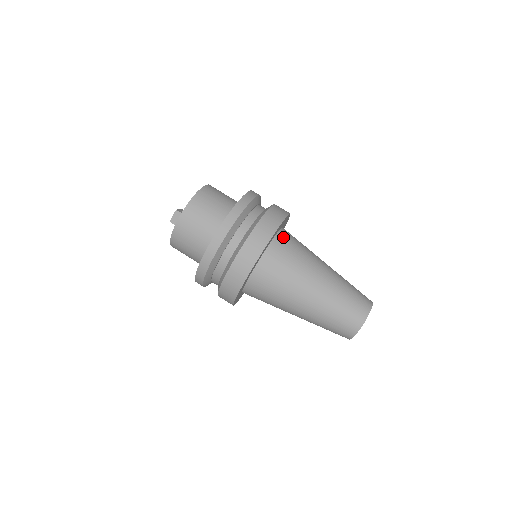
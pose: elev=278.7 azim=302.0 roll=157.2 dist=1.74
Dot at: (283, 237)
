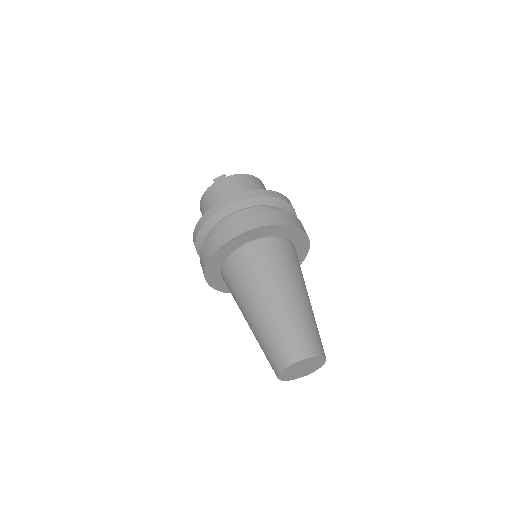
Dot at: (288, 244)
